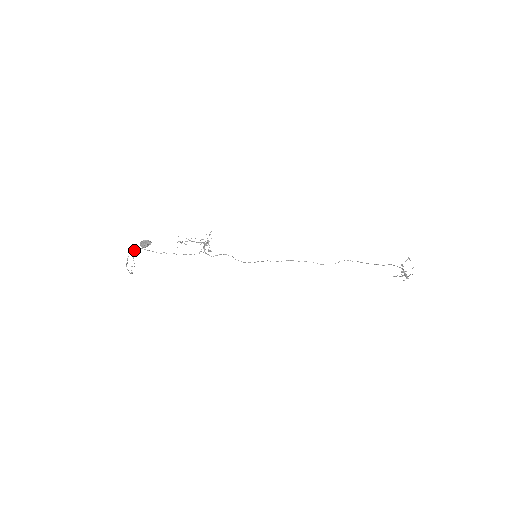
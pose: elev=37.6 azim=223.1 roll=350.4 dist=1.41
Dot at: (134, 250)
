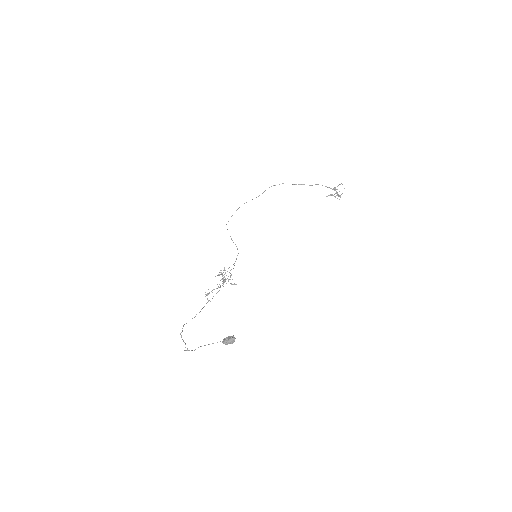
Dot at: occluded
